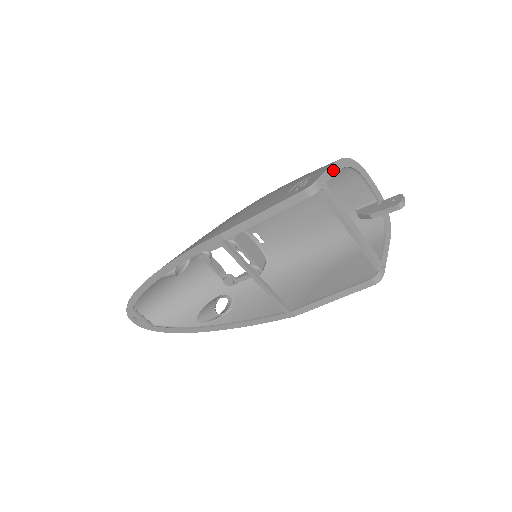
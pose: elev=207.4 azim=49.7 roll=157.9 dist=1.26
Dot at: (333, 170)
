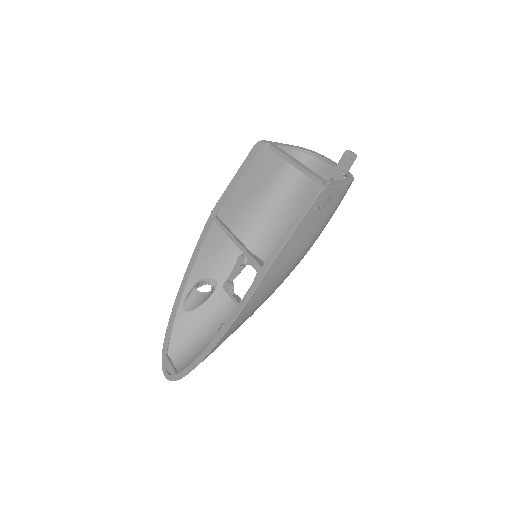
Dot at: (287, 145)
